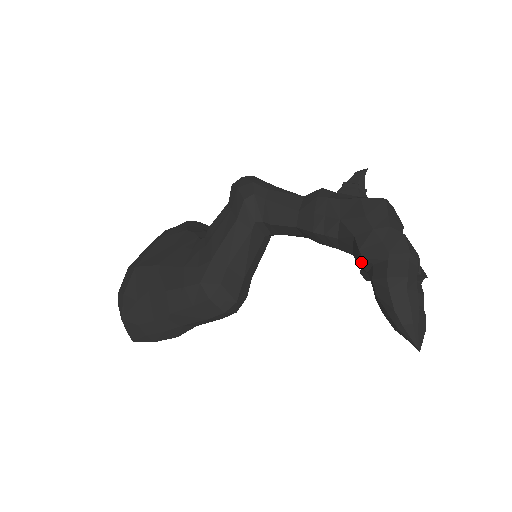
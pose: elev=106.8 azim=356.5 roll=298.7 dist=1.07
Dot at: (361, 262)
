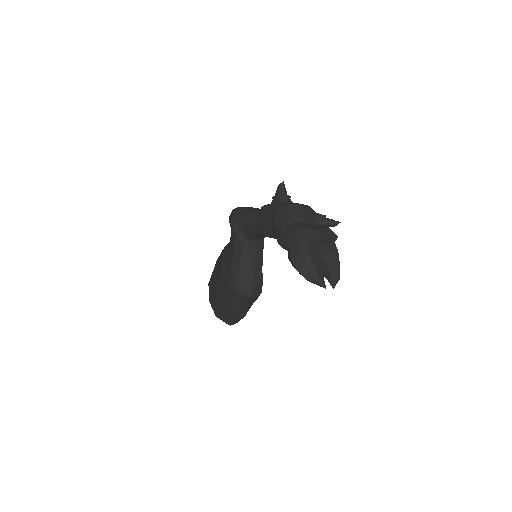
Dot at: occluded
